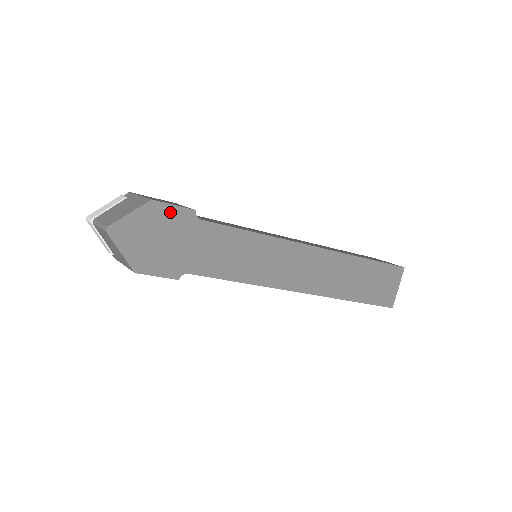
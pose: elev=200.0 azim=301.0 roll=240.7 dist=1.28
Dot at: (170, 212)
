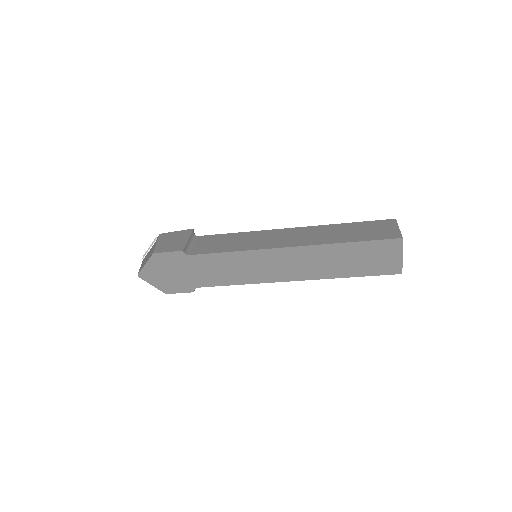
Dot at: (168, 257)
